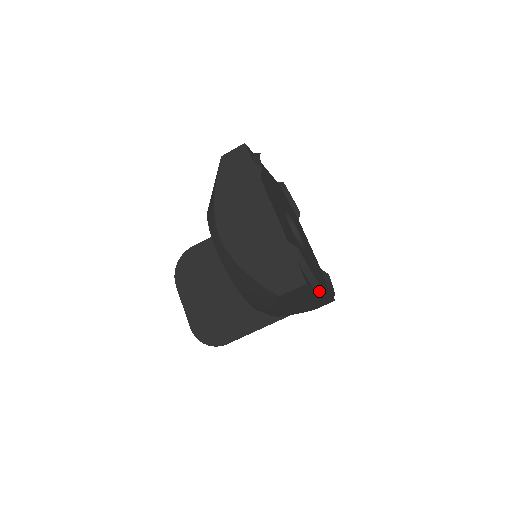
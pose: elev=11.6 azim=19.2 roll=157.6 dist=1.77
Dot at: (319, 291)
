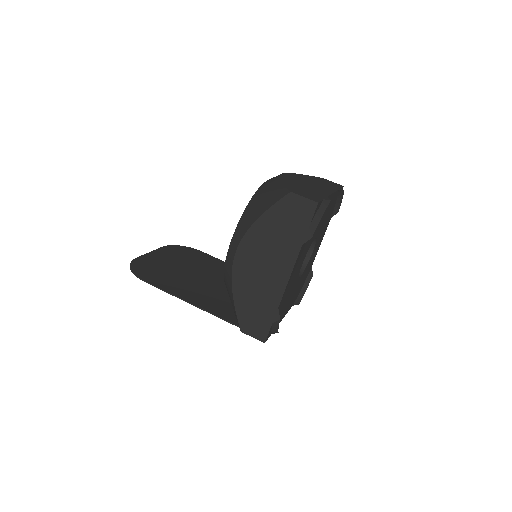
Dot at: (296, 260)
